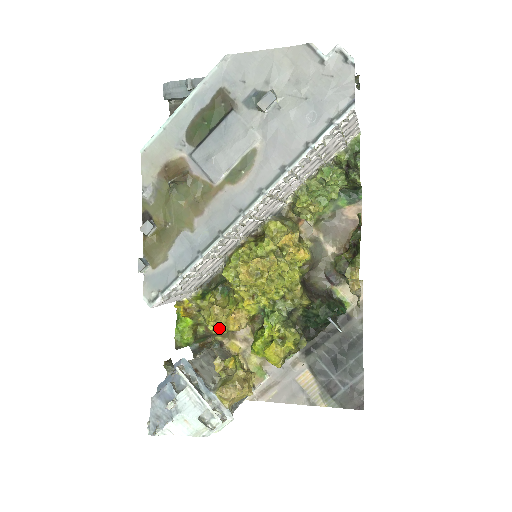
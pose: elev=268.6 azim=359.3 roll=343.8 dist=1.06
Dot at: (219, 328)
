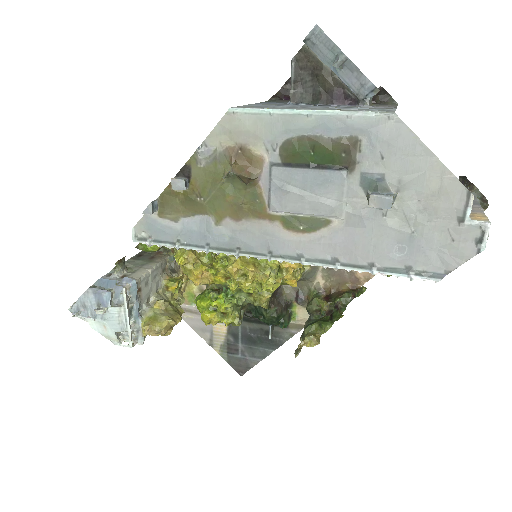
Dot at: (182, 269)
